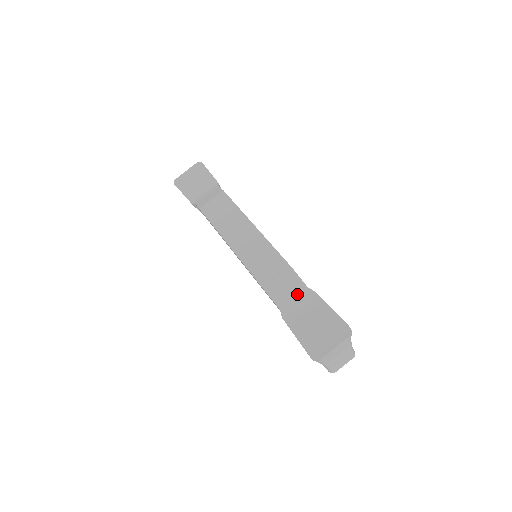
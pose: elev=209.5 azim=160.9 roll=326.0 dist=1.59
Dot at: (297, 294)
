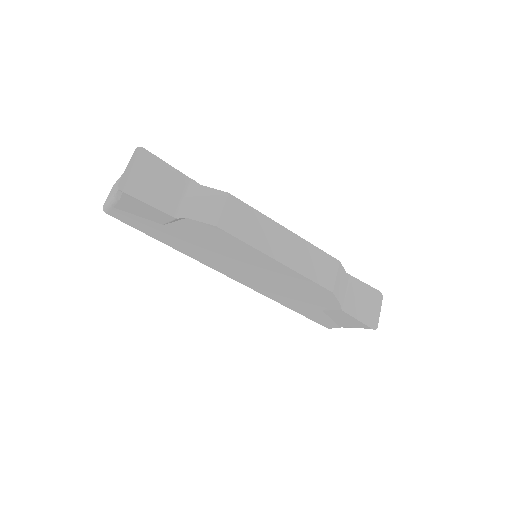
Dot at: (344, 283)
